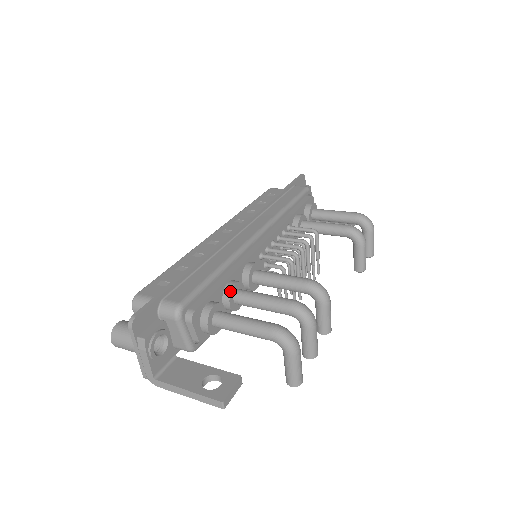
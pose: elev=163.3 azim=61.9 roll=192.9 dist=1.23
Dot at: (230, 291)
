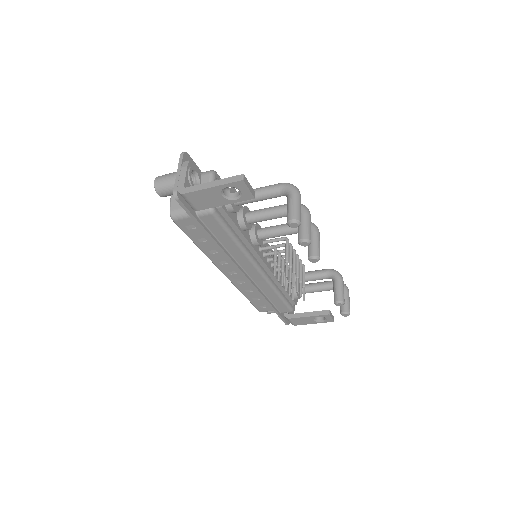
Dot at: (245, 206)
